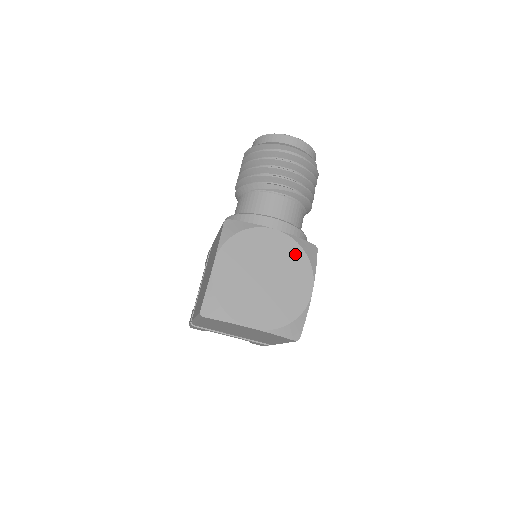
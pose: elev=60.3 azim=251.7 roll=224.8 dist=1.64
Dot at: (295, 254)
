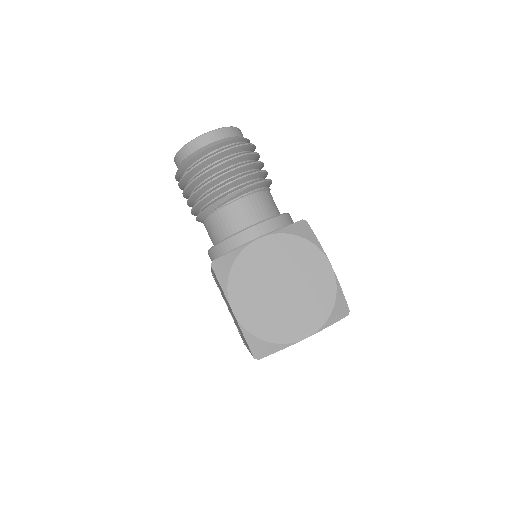
Dot at: (292, 246)
